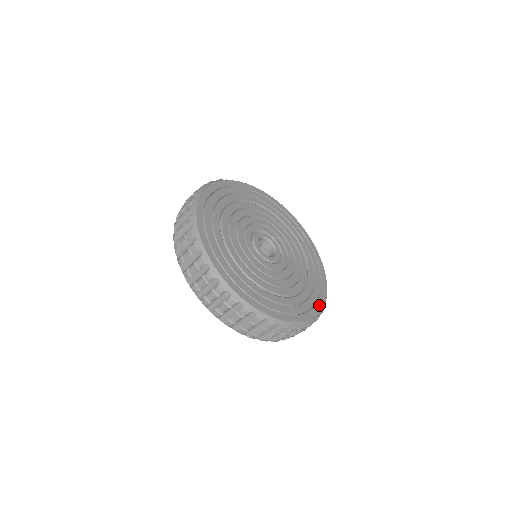
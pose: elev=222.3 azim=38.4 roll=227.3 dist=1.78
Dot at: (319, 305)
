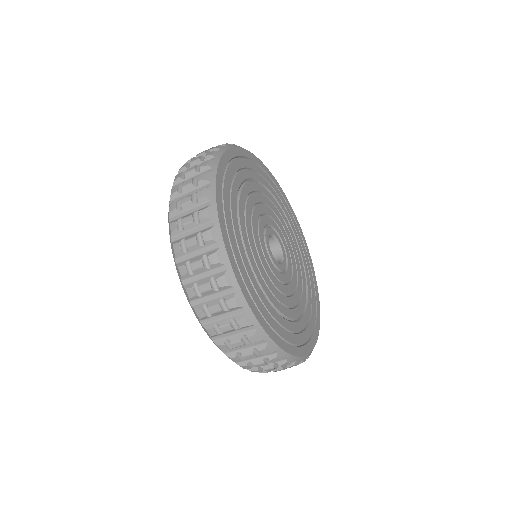
Dot at: (281, 342)
